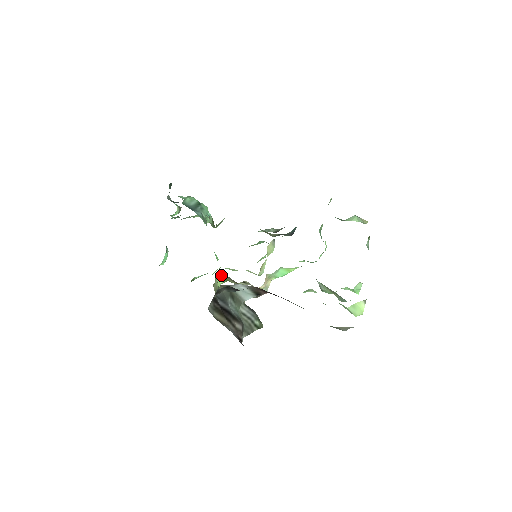
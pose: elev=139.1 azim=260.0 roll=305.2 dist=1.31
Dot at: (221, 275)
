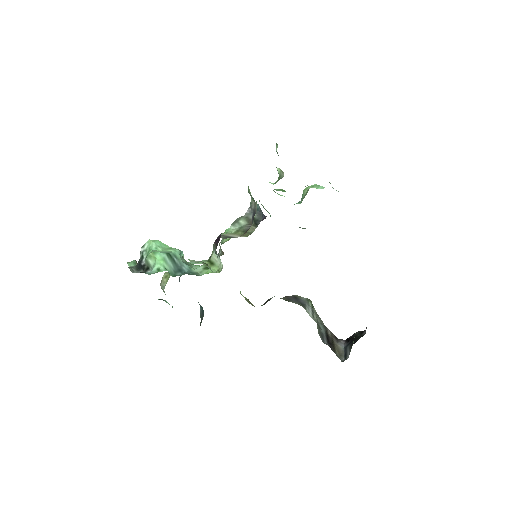
Dot at: occluded
